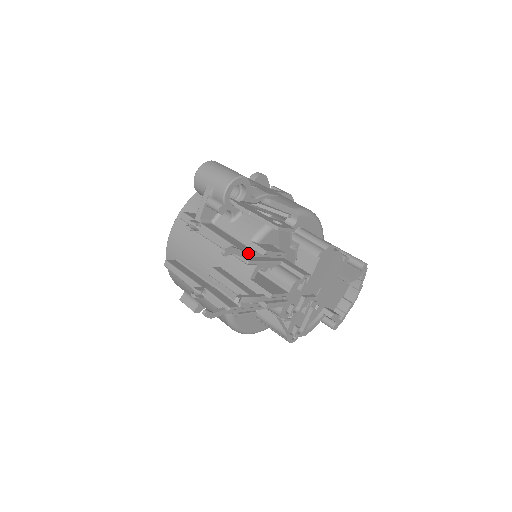
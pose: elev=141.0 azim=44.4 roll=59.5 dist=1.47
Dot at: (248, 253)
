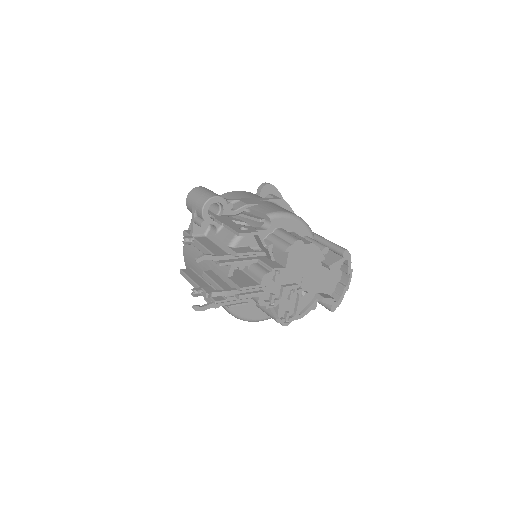
Dot at: (222, 257)
